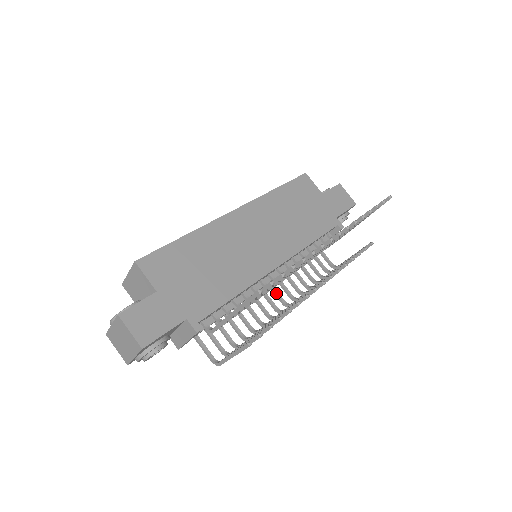
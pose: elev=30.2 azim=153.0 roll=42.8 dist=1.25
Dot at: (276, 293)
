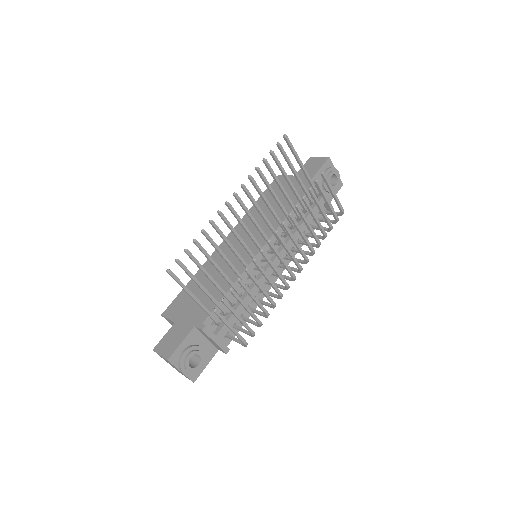
Dot at: occluded
